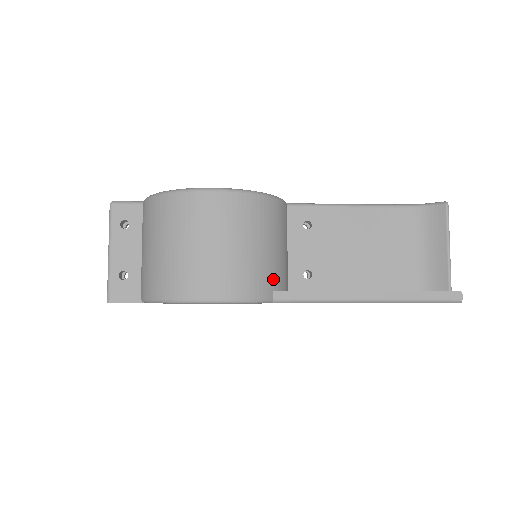
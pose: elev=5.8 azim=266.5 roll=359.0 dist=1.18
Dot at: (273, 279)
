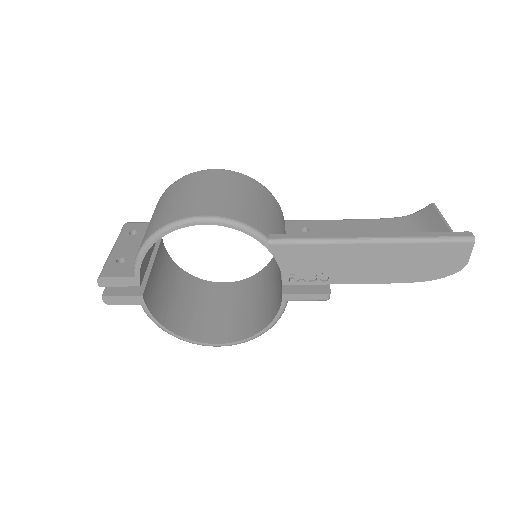
Dot at: (268, 228)
